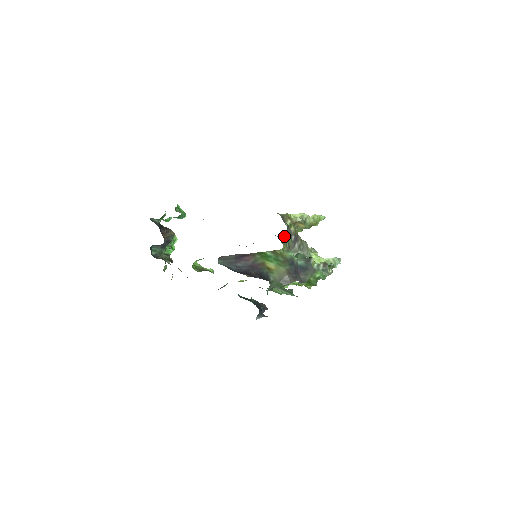
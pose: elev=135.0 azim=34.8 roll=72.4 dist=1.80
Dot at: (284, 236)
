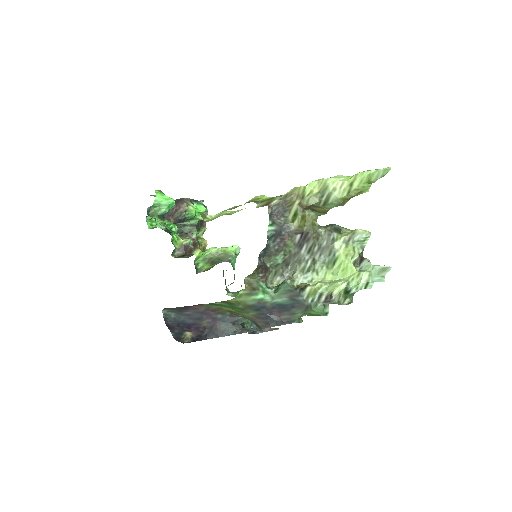
Dot at: occluded
